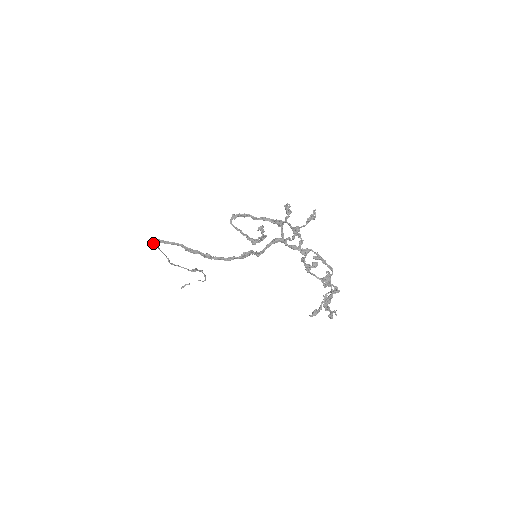
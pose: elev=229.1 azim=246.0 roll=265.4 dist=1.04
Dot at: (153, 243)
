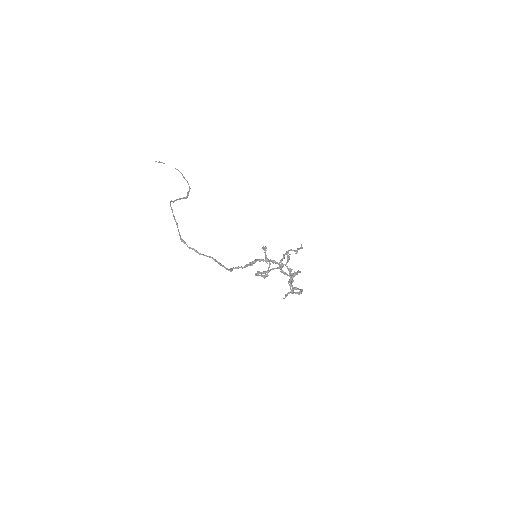
Dot at: (187, 246)
